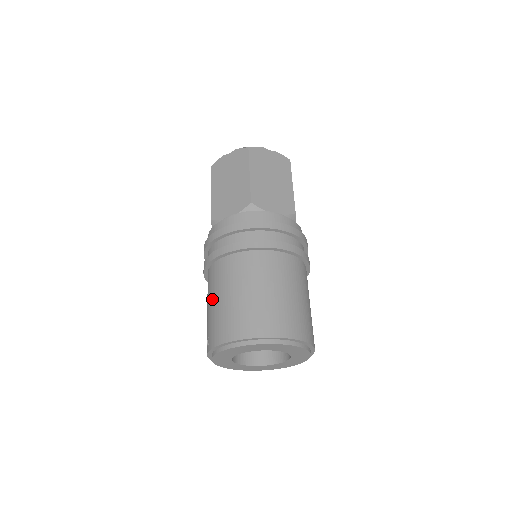
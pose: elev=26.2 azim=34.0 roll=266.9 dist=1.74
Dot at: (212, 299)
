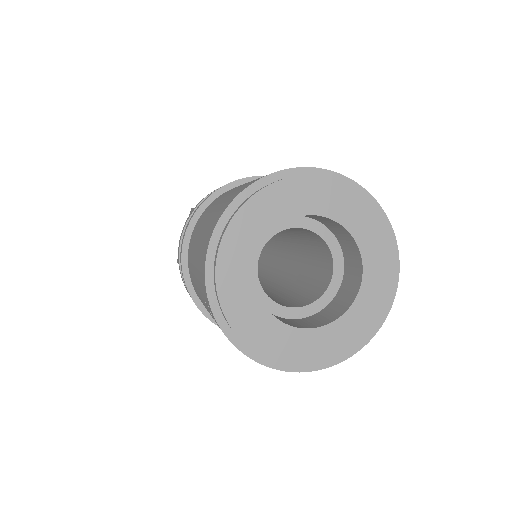
Dot at: occluded
